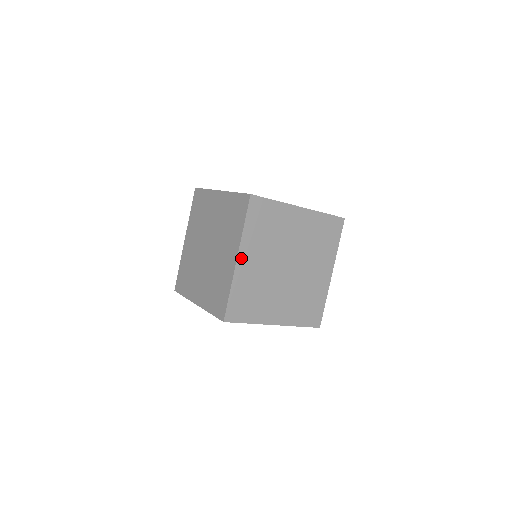
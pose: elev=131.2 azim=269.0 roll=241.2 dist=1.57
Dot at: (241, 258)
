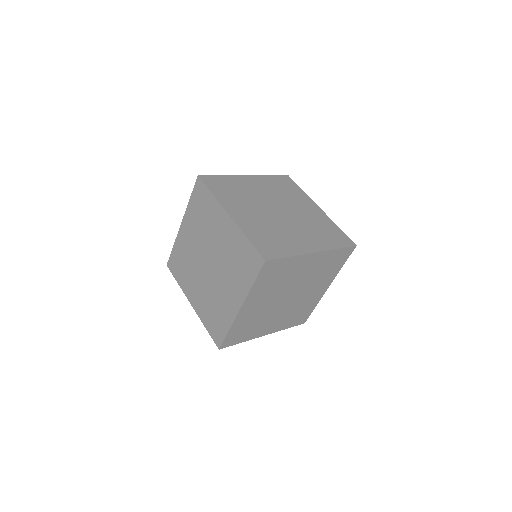
Dot at: (232, 214)
